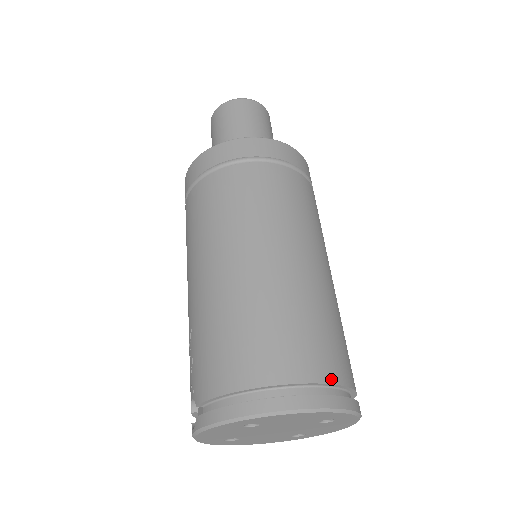
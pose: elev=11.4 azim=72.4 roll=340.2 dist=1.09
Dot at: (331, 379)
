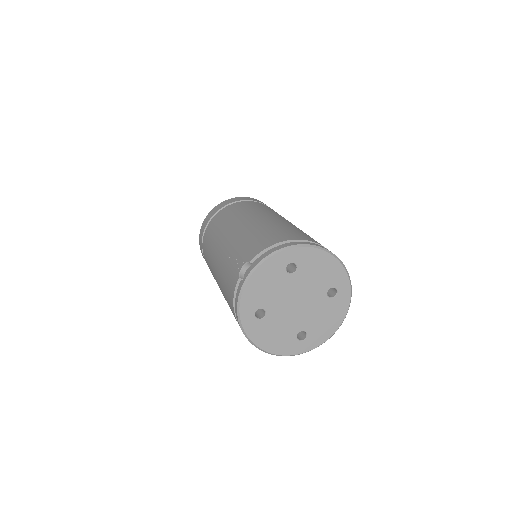
Dot at: occluded
